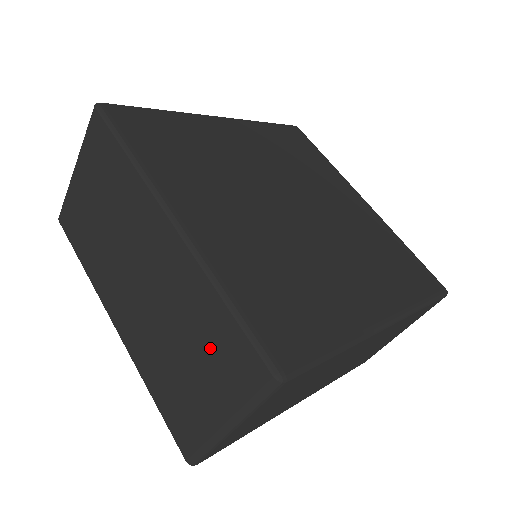
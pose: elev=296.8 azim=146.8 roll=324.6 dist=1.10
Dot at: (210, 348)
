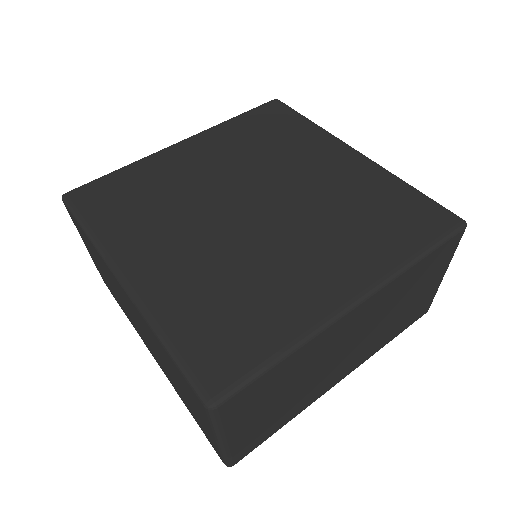
Dot at: (180, 380)
